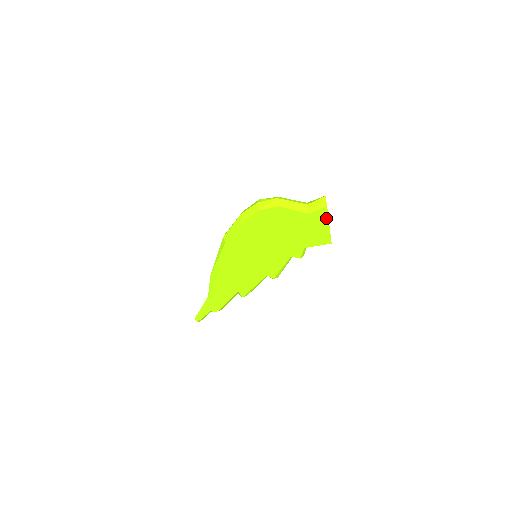
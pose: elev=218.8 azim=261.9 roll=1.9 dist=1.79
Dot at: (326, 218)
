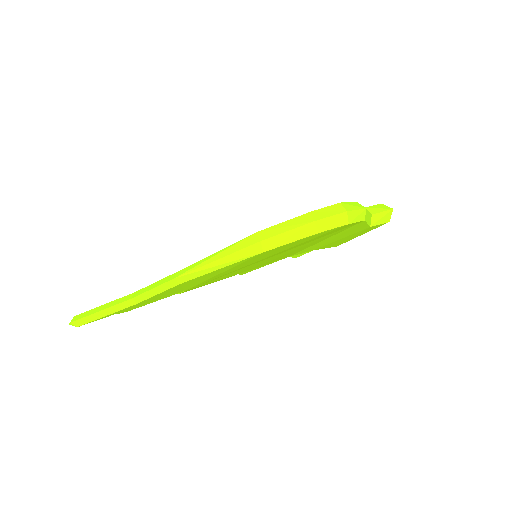
Dot at: (372, 229)
